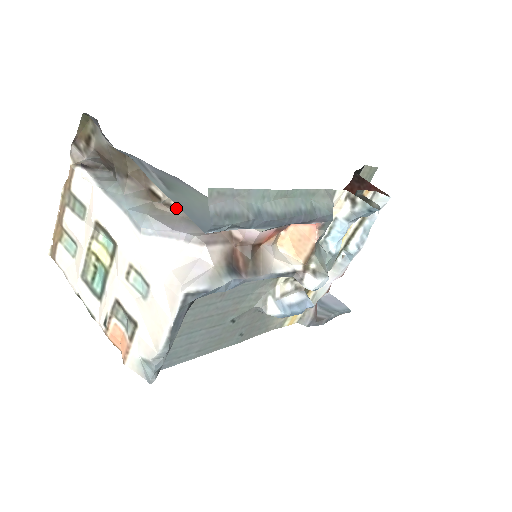
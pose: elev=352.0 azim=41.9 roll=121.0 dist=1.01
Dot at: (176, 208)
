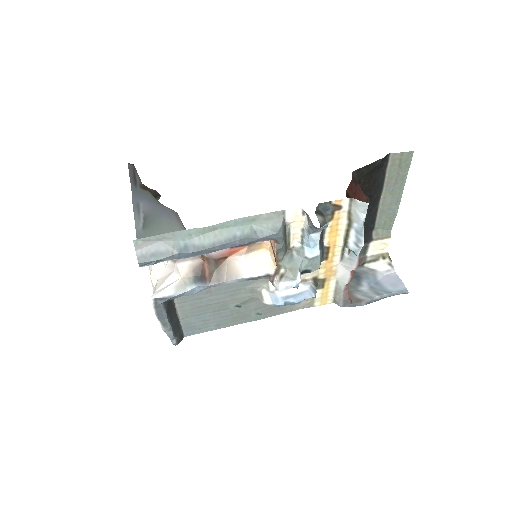
Dot at: occluded
